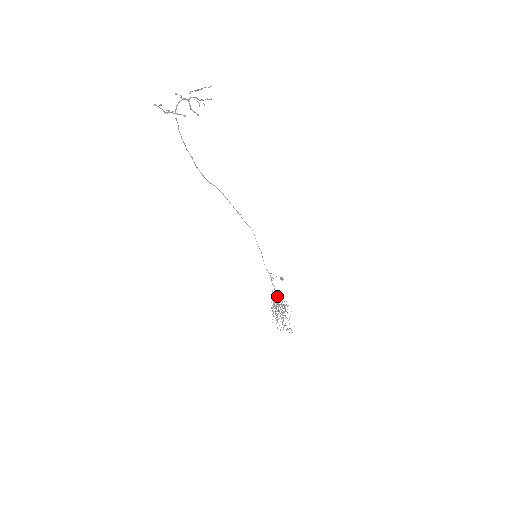
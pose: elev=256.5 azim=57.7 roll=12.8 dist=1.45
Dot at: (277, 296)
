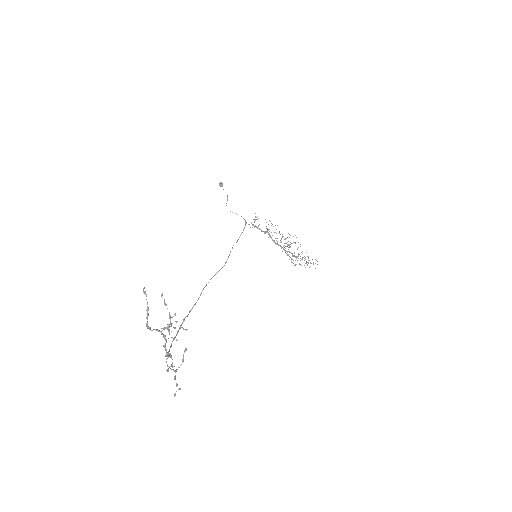
Dot at: occluded
